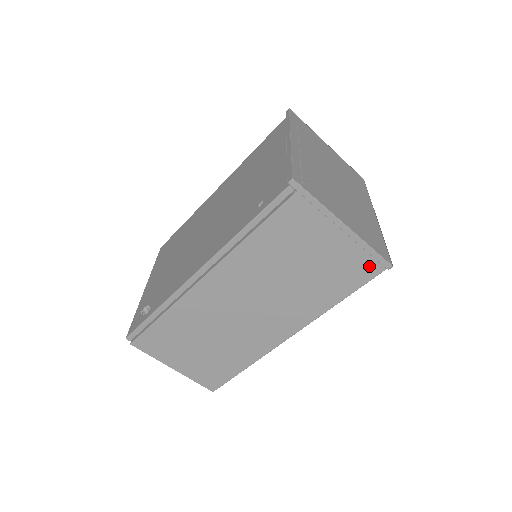
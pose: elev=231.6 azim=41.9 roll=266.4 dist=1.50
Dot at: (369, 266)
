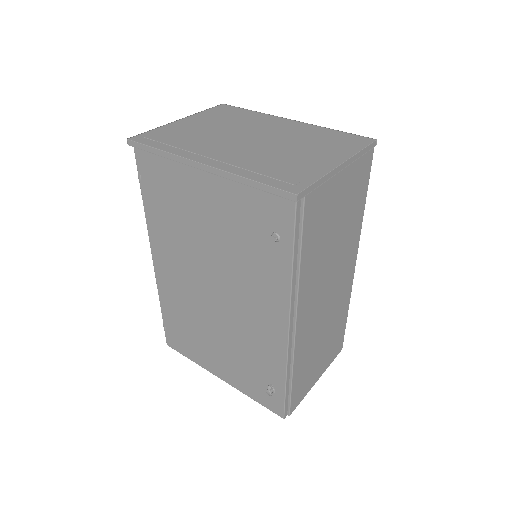
Dot at: (366, 161)
